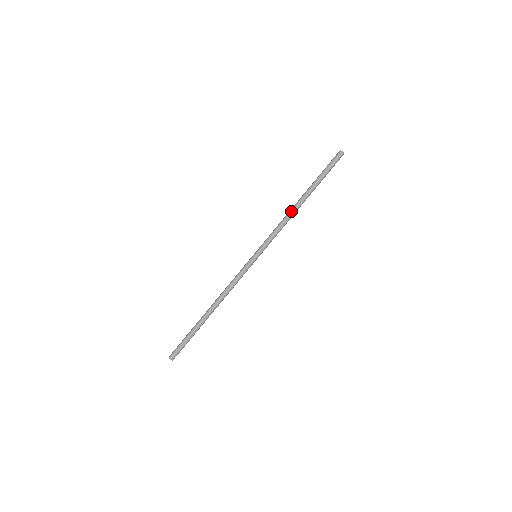
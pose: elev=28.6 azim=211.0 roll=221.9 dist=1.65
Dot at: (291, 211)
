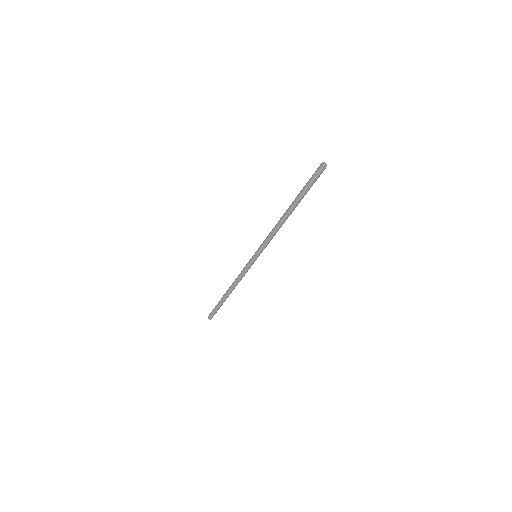
Dot at: (279, 221)
